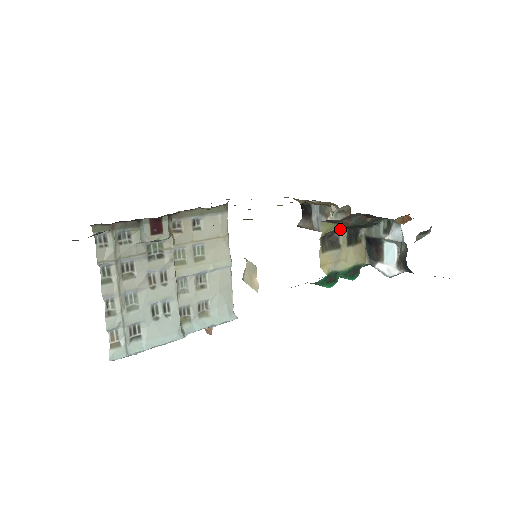
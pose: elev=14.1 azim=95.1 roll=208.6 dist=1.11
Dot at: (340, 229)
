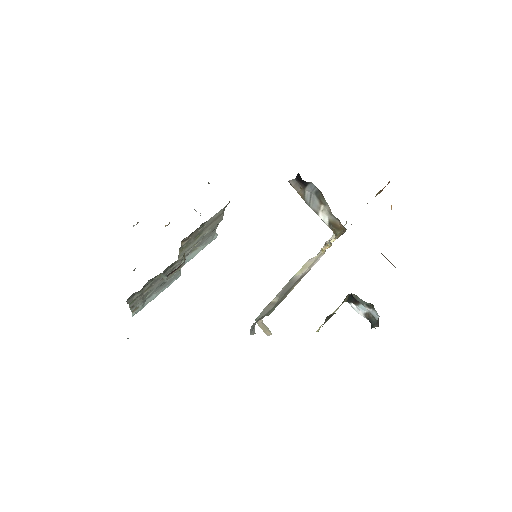
Dot at: occluded
